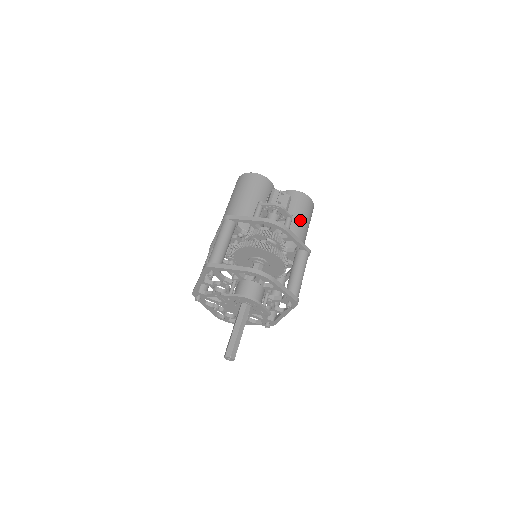
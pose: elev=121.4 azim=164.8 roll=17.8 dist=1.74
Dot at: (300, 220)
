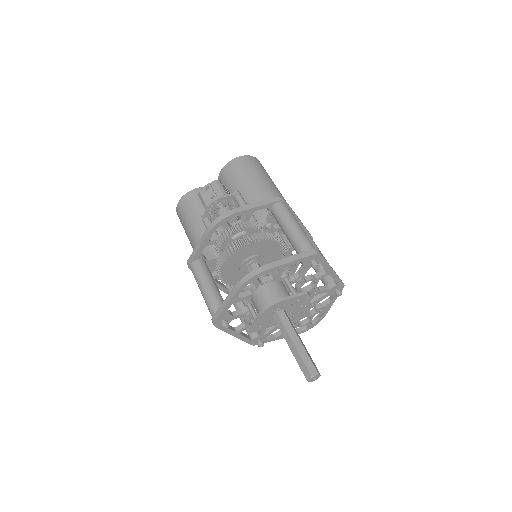
Dot at: (251, 184)
